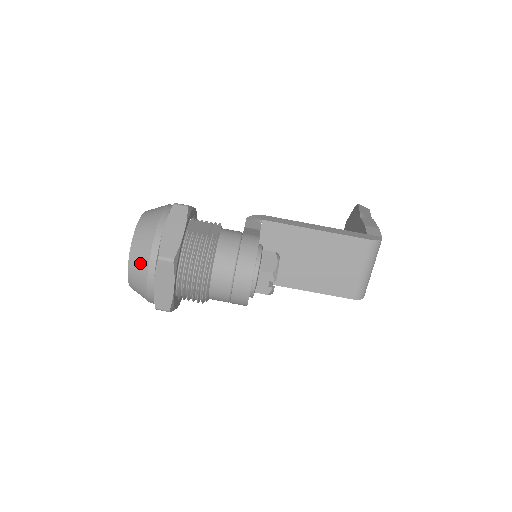
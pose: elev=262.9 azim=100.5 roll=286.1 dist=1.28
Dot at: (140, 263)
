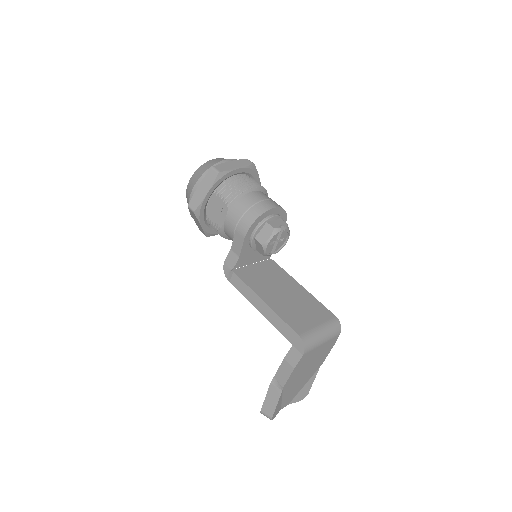
Dot at: occluded
